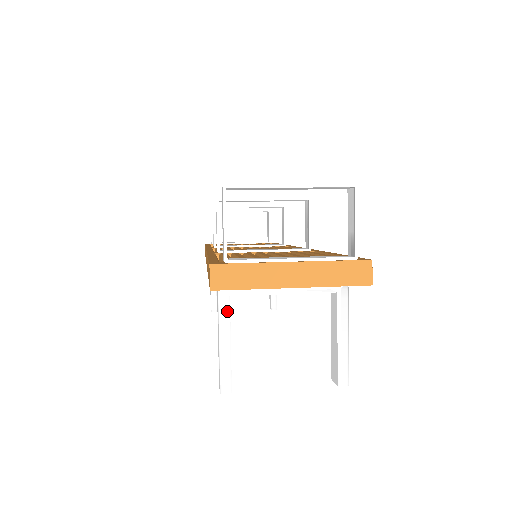
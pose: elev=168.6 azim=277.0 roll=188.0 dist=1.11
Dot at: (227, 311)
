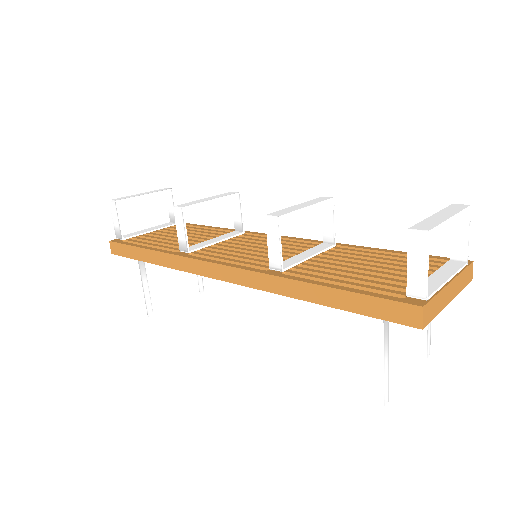
Dot at: (387, 336)
